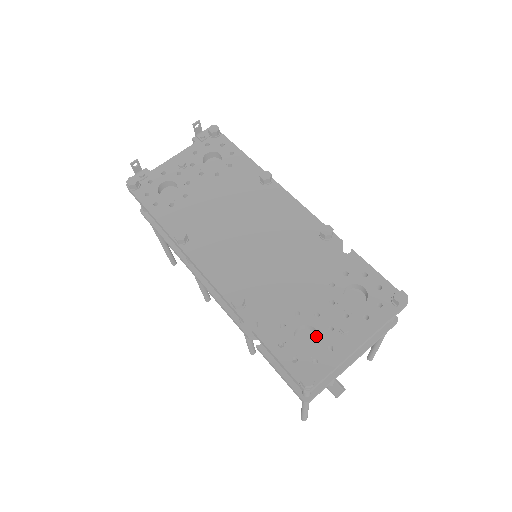
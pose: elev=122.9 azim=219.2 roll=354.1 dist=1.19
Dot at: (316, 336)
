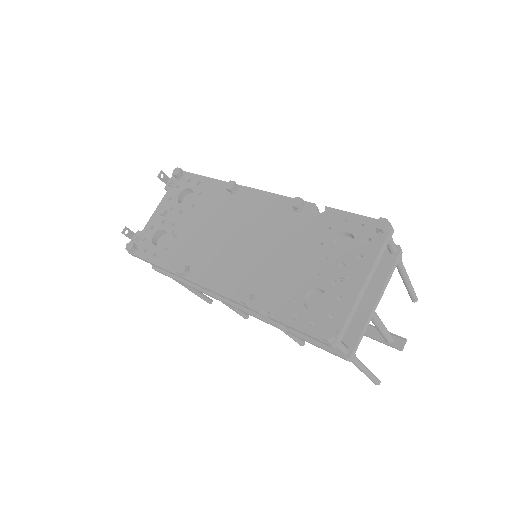
Dot at: (325, 295)
